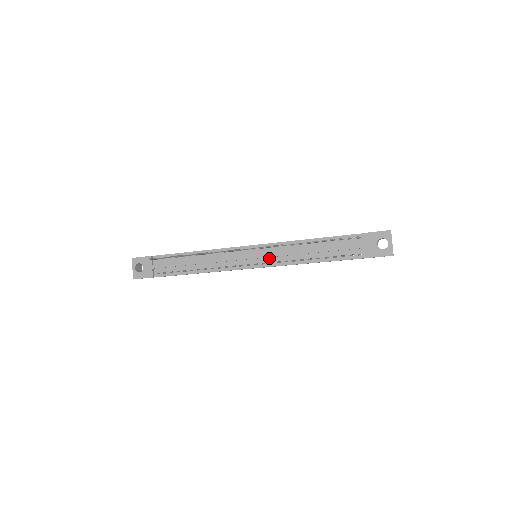
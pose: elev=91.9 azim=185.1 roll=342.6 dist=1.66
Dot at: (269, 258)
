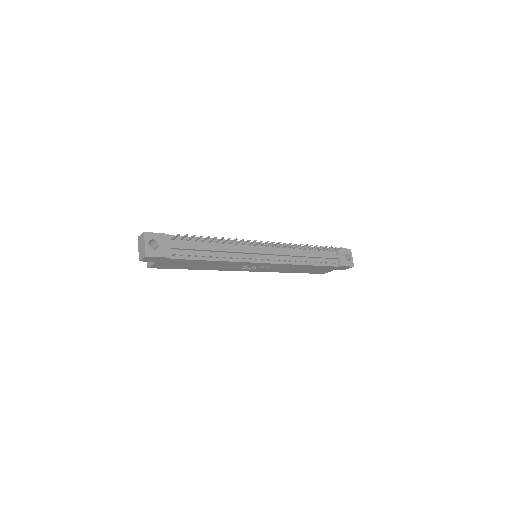
Dot at: (278, 256)
